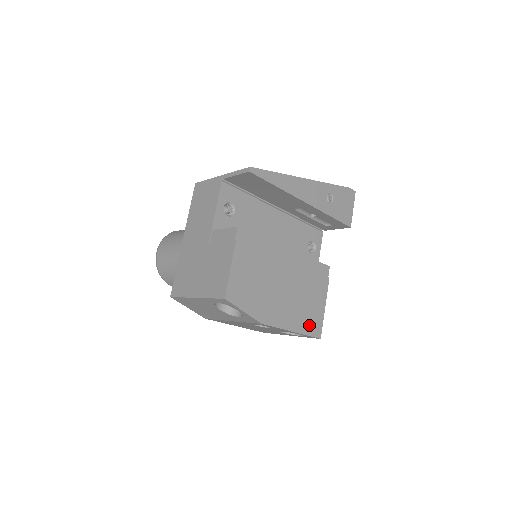
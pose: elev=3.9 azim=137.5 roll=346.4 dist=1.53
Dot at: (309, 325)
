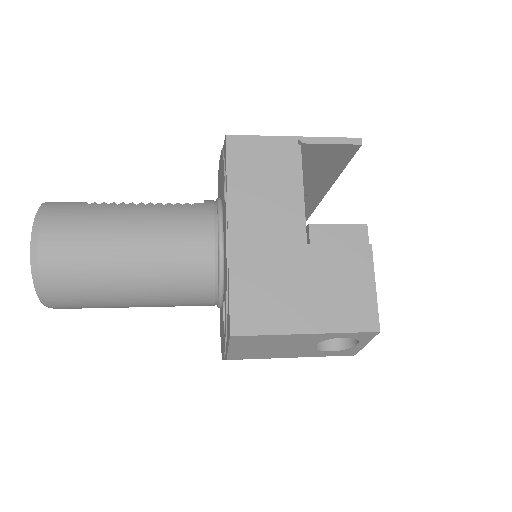
Dot at: occluded
